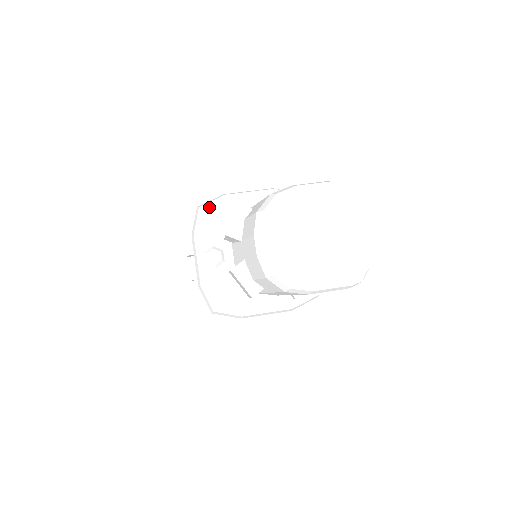
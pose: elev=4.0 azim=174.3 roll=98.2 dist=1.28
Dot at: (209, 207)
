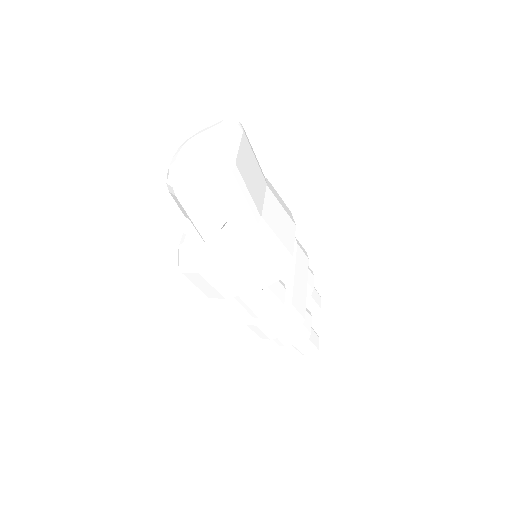
Dot at: occluded
